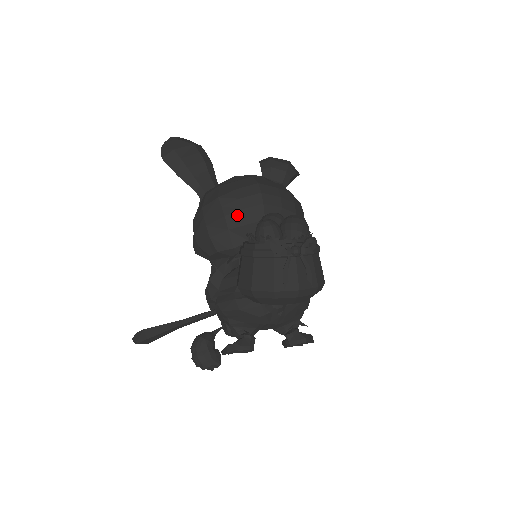
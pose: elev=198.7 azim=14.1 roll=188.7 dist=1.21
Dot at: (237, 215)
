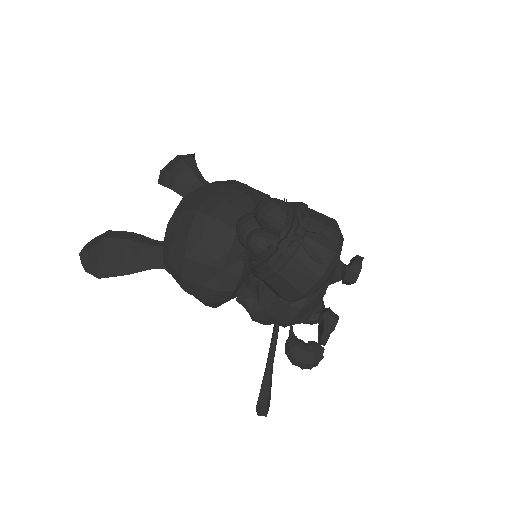
Dot at: (215, 253)
